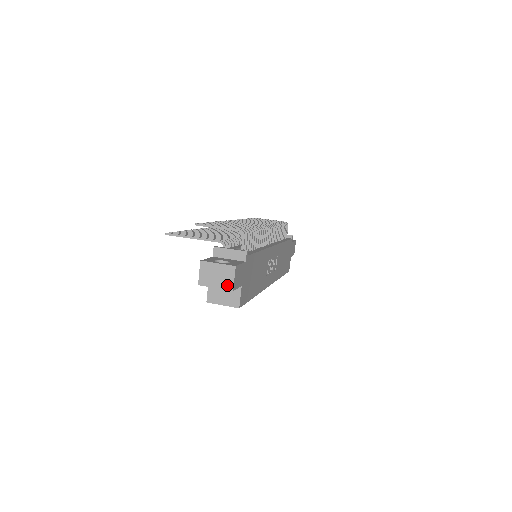
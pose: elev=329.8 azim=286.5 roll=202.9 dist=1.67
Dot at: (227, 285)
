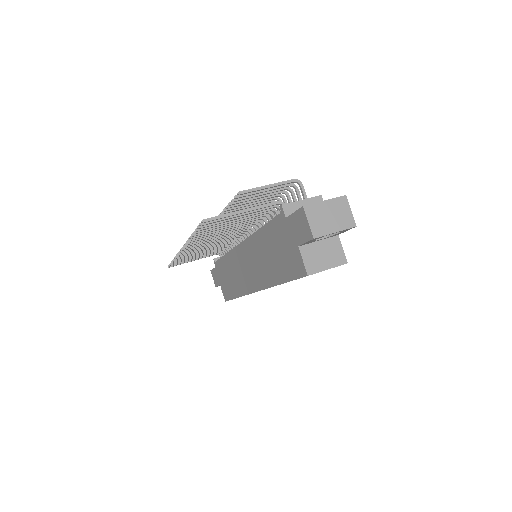
Dot at: (347, 222)
